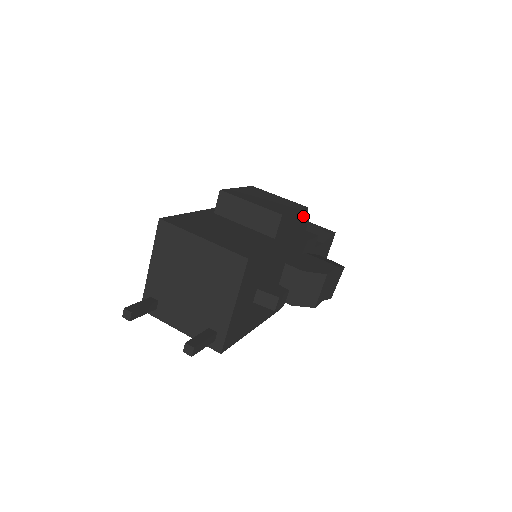
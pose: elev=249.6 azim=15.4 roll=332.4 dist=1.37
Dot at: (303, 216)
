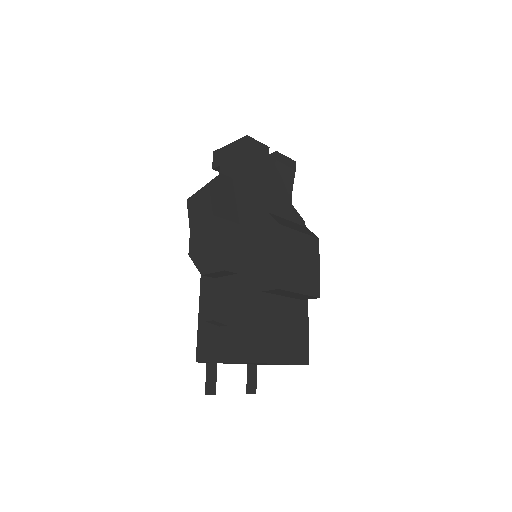
Dot at: occluded
